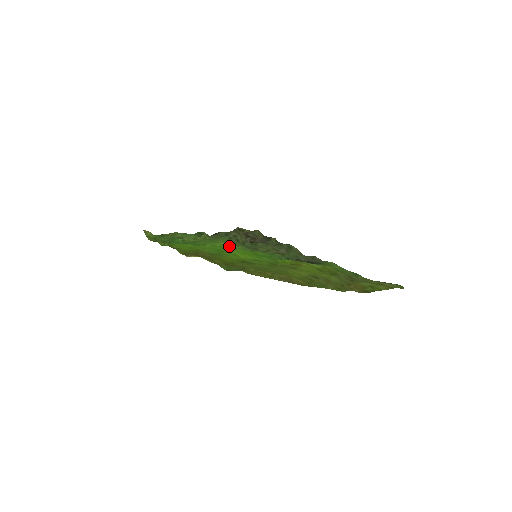
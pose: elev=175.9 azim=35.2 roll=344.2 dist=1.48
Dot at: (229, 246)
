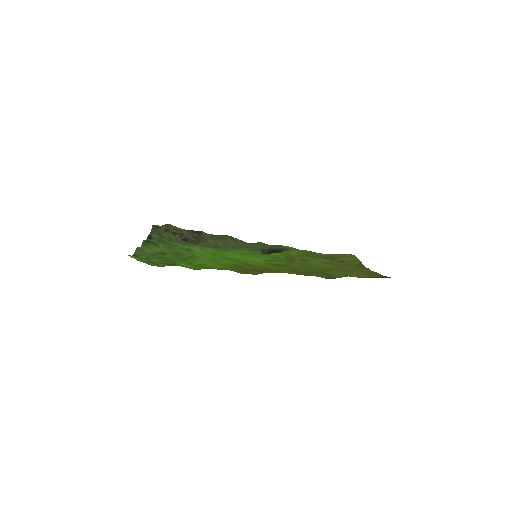
Dot at: (209, 251)
